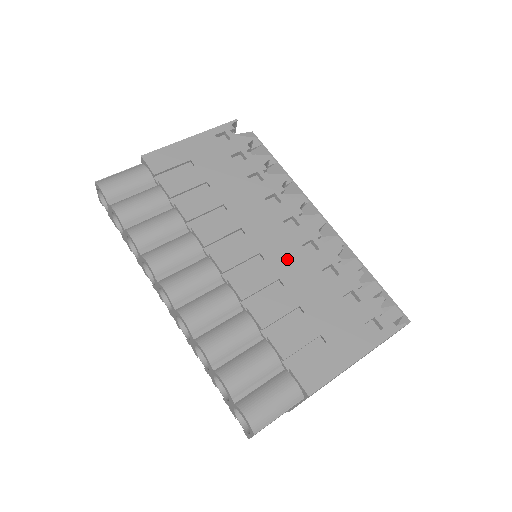
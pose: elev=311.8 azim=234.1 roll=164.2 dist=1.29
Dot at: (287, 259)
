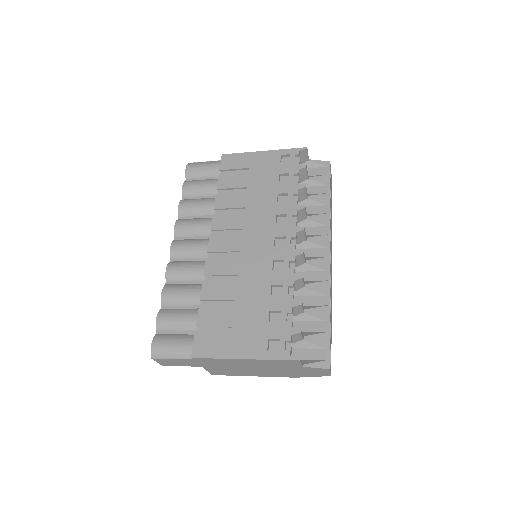
Dot at: (254, 265)
